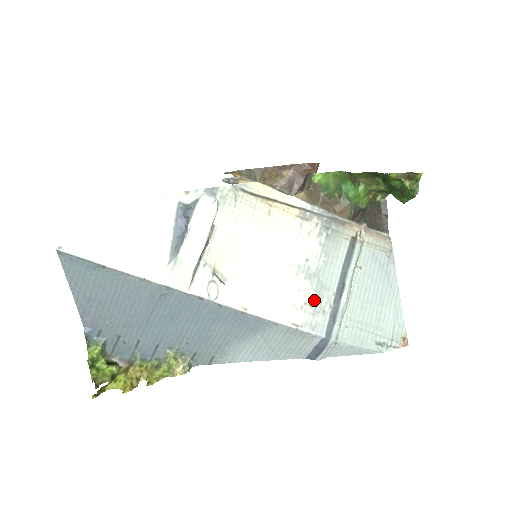
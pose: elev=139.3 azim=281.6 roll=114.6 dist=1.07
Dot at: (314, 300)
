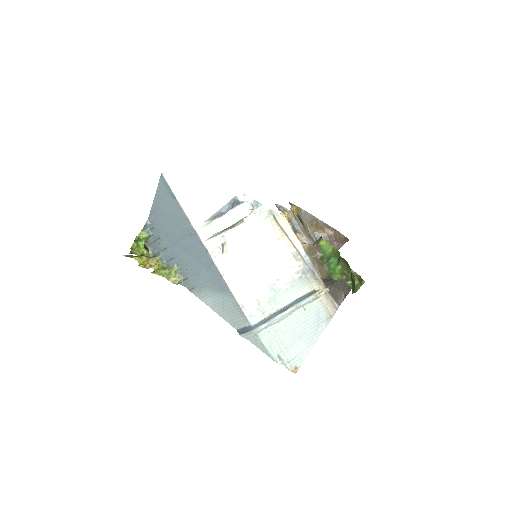
Dot at: (264, 303)
